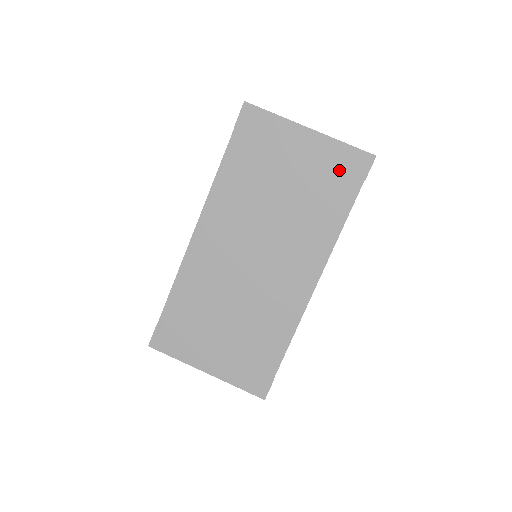
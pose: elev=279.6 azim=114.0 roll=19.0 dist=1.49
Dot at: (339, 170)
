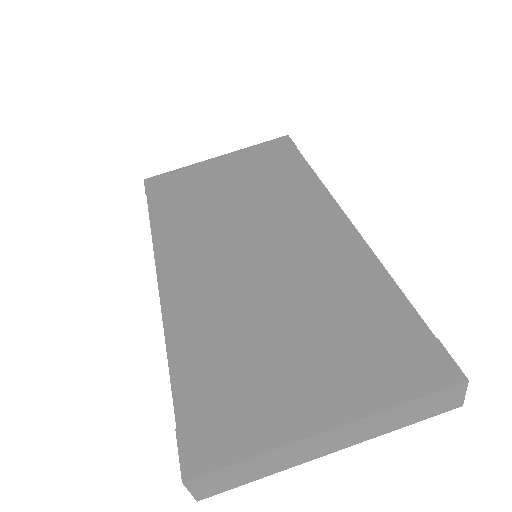
Dot at: (268, 156)
